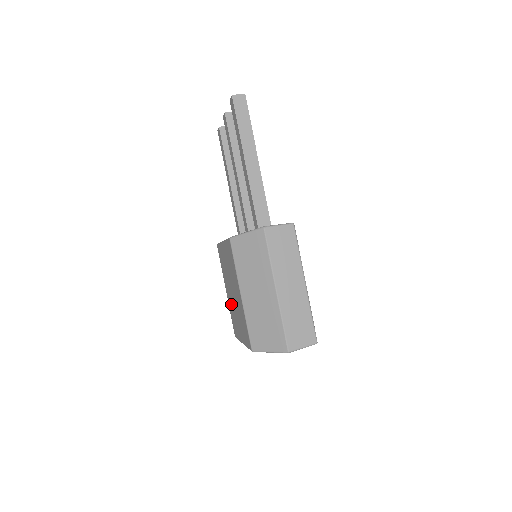
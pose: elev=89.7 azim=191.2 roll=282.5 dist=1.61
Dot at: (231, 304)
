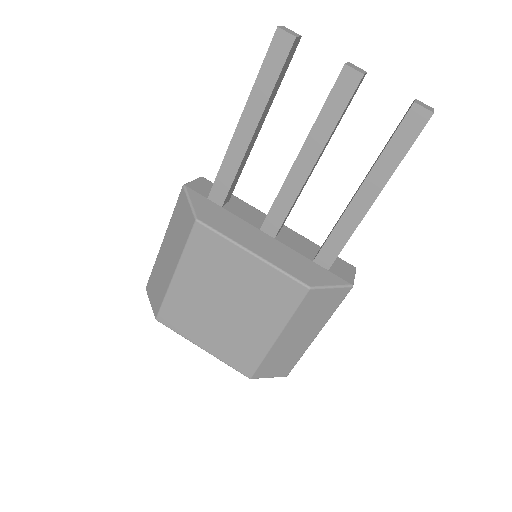
Dot at: (193, 302)
